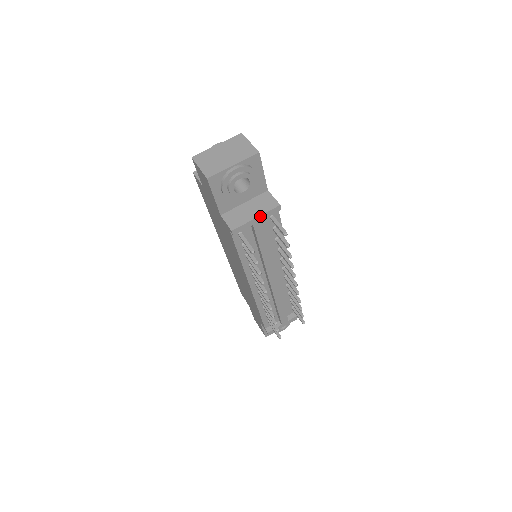
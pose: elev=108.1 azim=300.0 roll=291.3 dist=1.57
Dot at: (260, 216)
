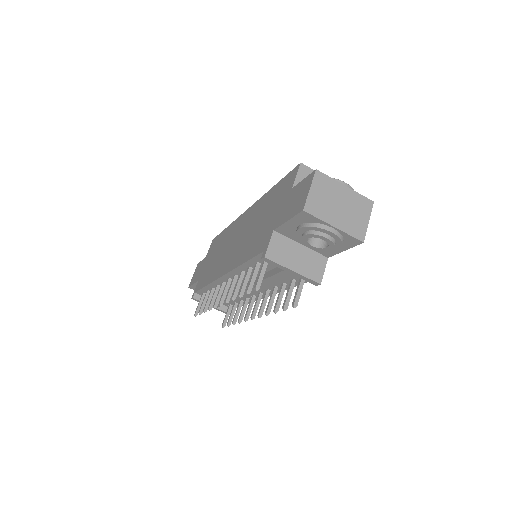
Dot at: (297, 273)
